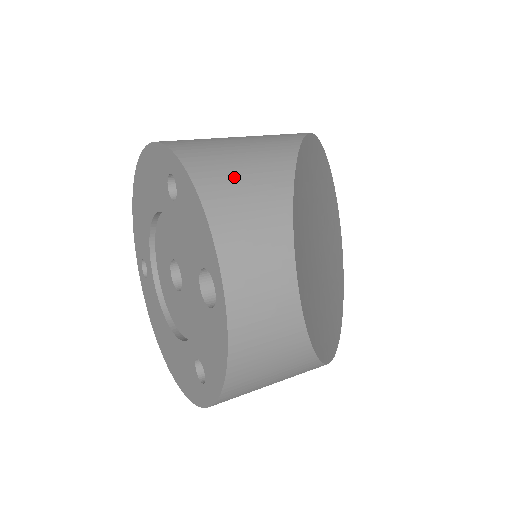
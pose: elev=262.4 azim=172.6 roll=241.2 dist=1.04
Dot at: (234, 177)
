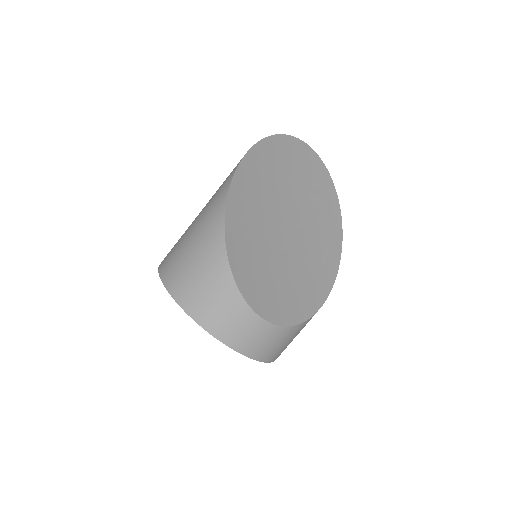
Dot at: (205, 298)
